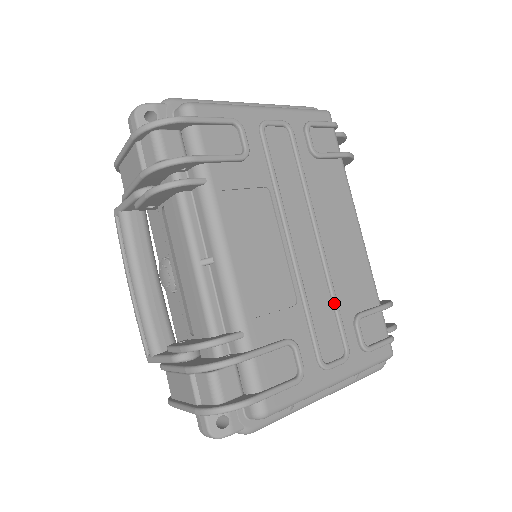
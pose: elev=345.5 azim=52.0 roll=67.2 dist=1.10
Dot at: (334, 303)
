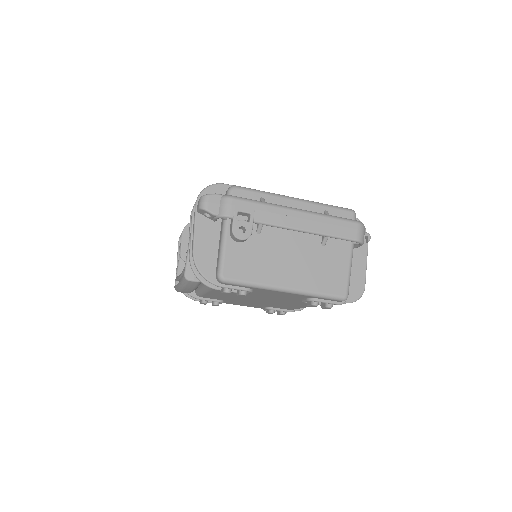
Dot at: occluded
